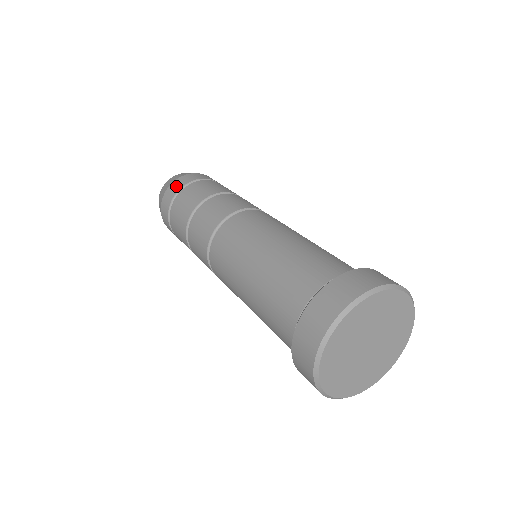
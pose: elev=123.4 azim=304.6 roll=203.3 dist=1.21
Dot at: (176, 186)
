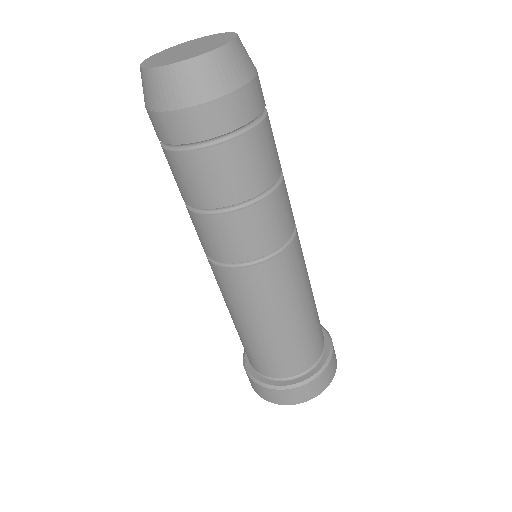
Dot at: (184, 130)
